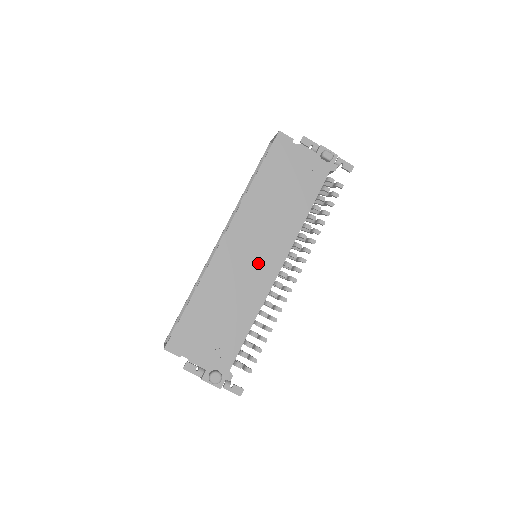
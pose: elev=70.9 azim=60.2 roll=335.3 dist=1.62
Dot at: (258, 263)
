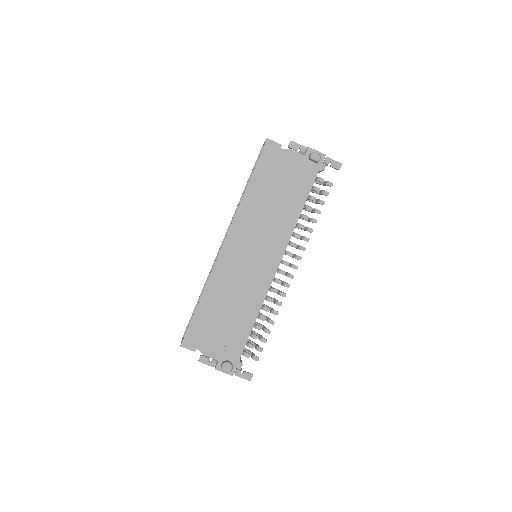
Dot at: (257, 264)
